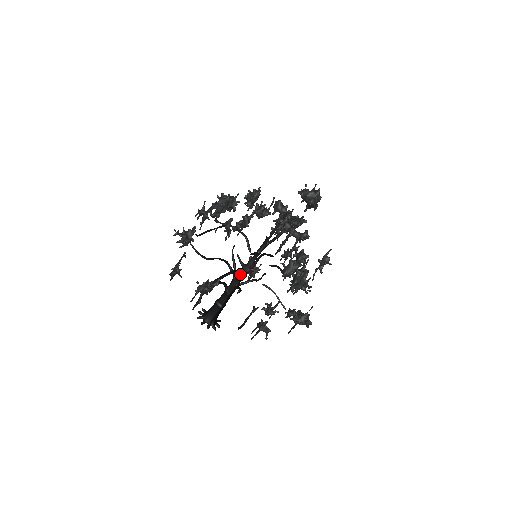
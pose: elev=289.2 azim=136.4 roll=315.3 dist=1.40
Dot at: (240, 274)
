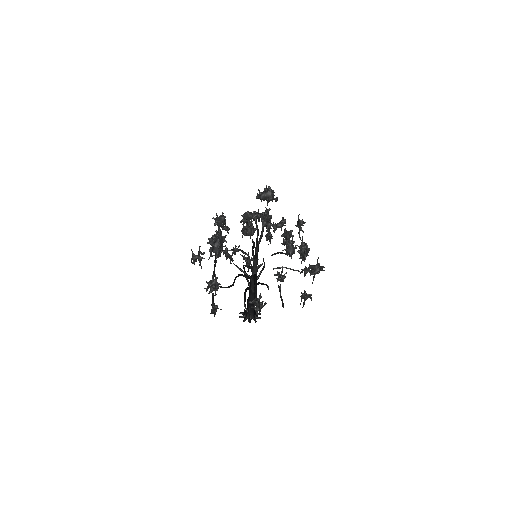
Dot at: occluded
